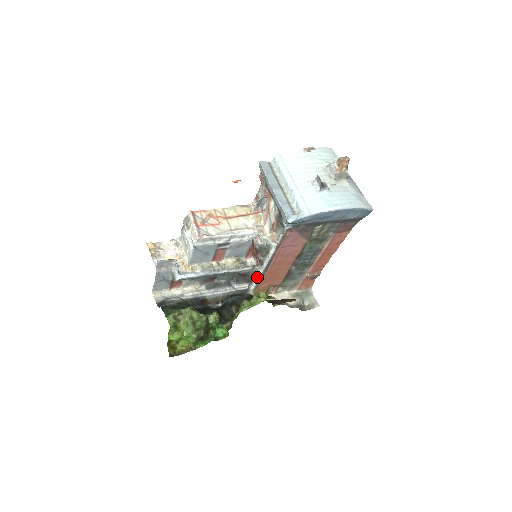
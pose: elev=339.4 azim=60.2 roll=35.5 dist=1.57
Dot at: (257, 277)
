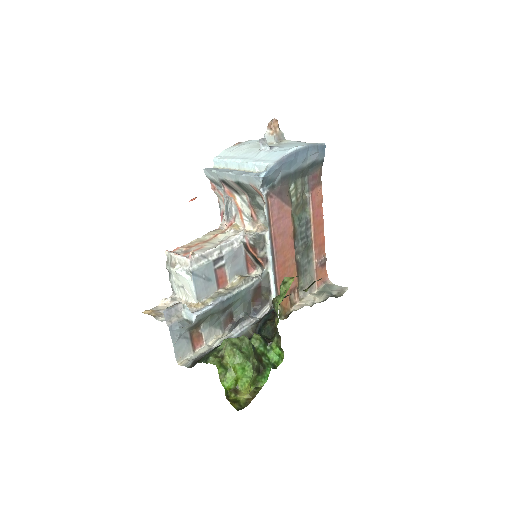
Dot at: (271, 281)
